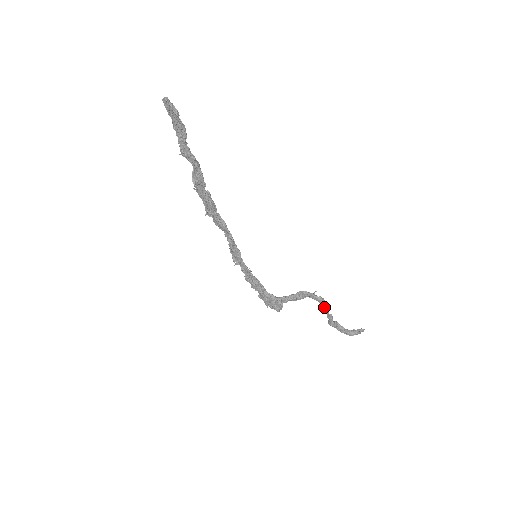
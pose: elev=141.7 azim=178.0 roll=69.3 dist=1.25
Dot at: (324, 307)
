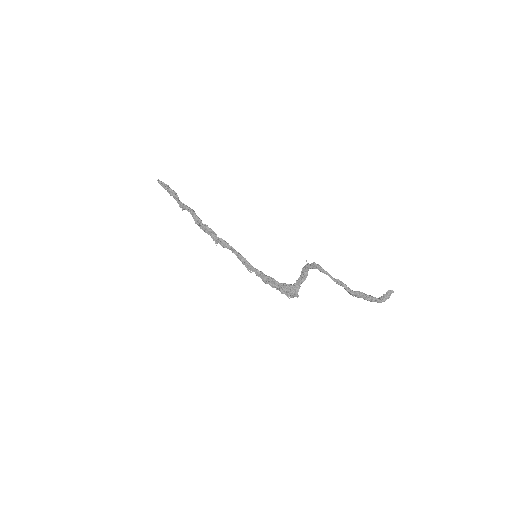
Dot at: (322, 271)
